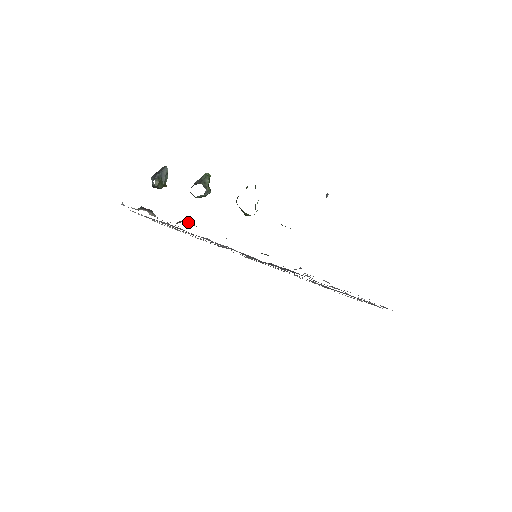
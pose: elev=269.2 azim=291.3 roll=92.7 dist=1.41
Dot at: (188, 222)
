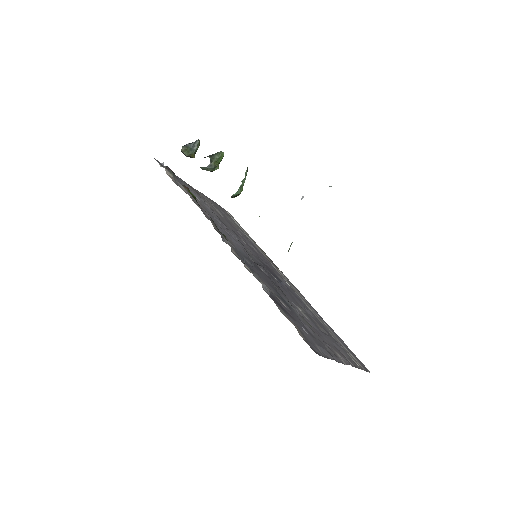
Dot at: (188, 188)
